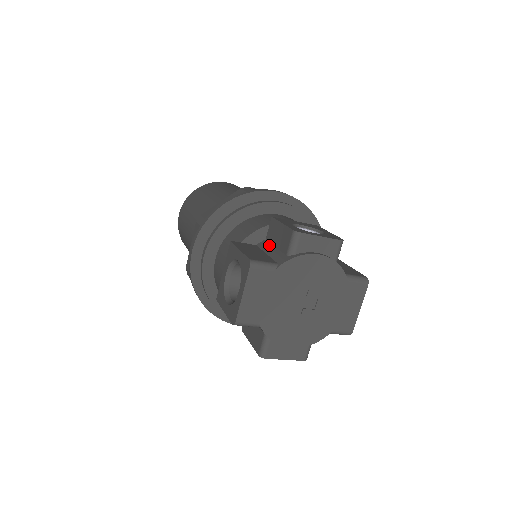
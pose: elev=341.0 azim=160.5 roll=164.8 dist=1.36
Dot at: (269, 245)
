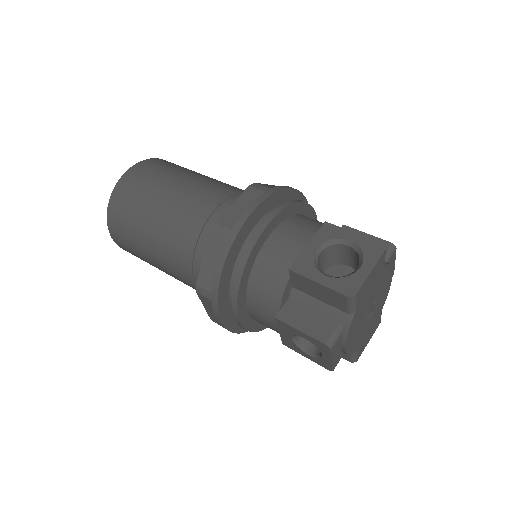
Dot at: occluded
